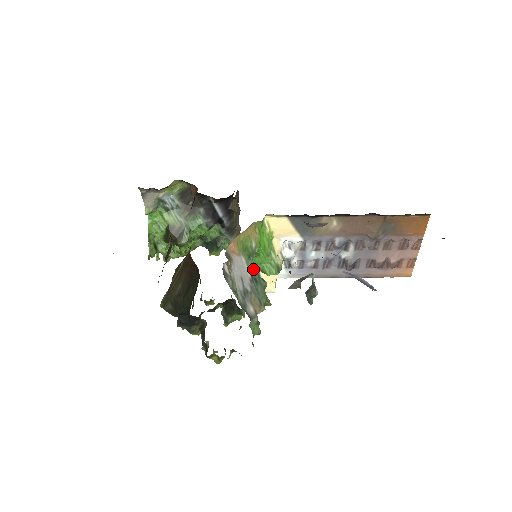
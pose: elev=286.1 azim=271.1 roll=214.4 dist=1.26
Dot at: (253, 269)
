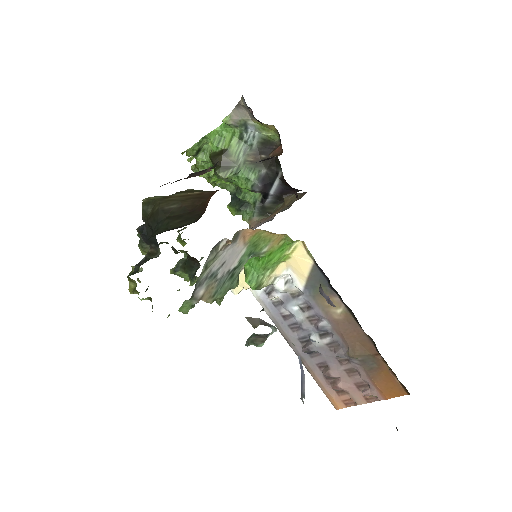
Dot at: (241, 265)
